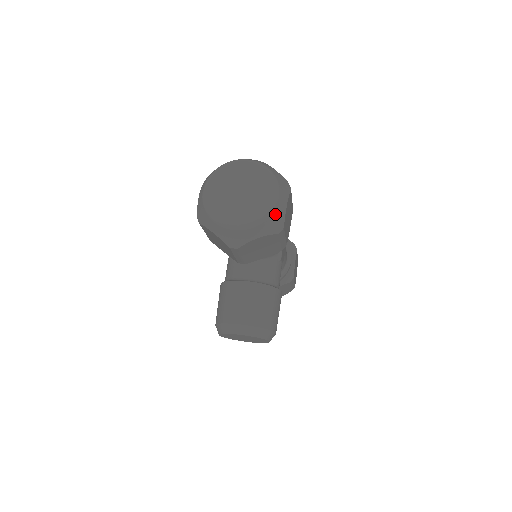
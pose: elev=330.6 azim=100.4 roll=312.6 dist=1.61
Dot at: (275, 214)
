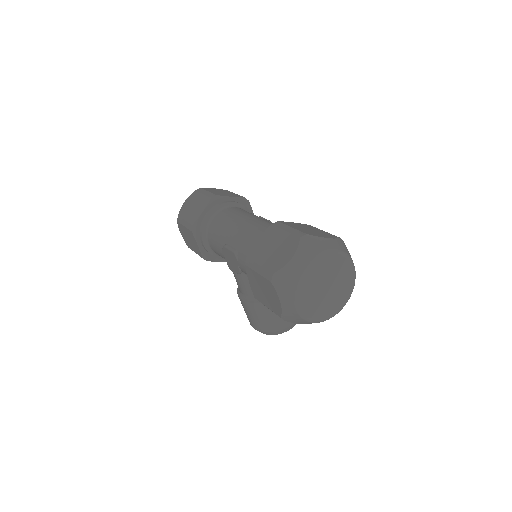
Dot at: occluded
